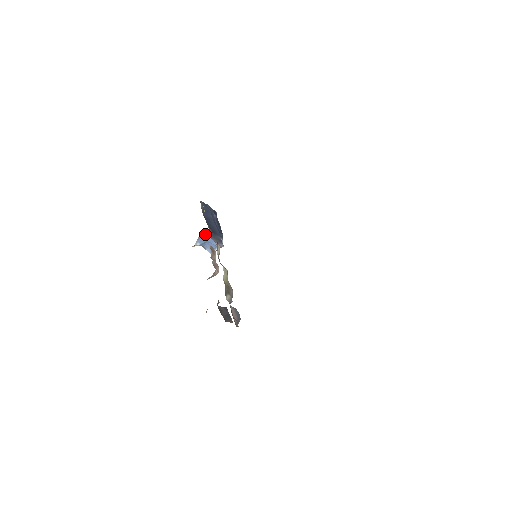
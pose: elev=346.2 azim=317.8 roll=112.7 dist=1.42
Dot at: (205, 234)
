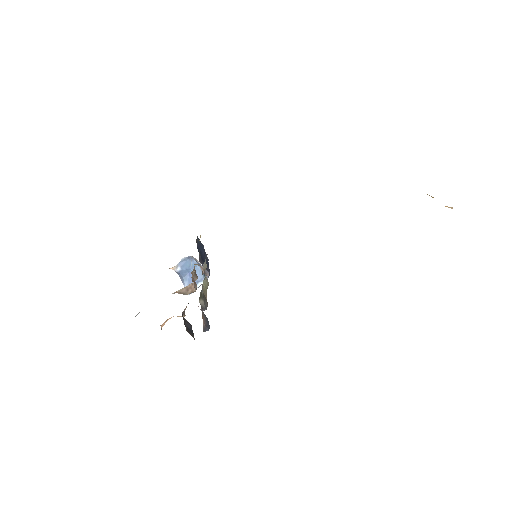
Dot at: (192, 257)
